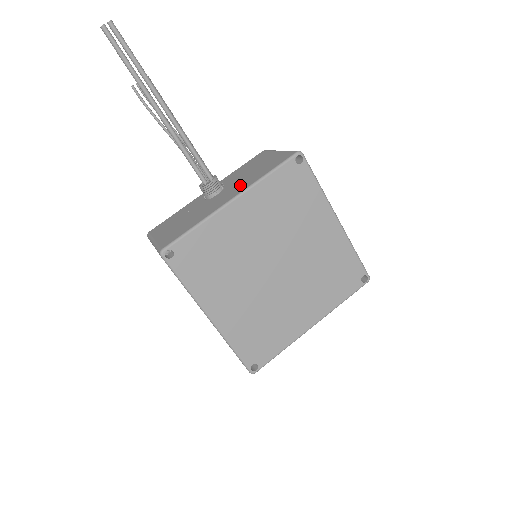
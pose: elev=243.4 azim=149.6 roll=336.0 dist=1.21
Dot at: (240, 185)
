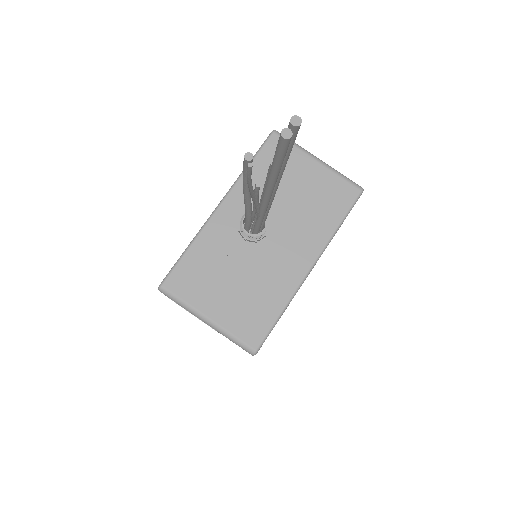
Dot at: (302, 234)
